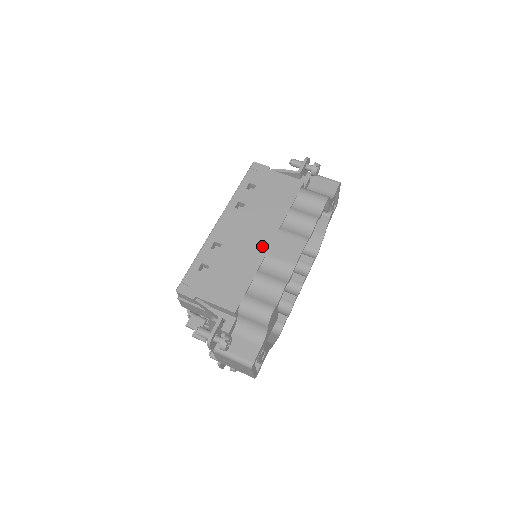
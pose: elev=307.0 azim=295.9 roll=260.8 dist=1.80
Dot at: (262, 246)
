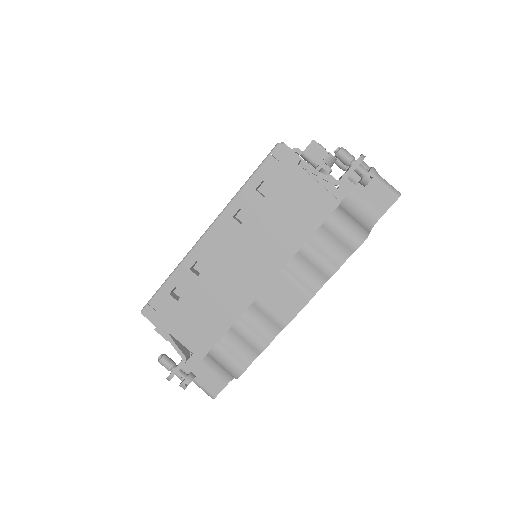
Dot at: (253, 287)
